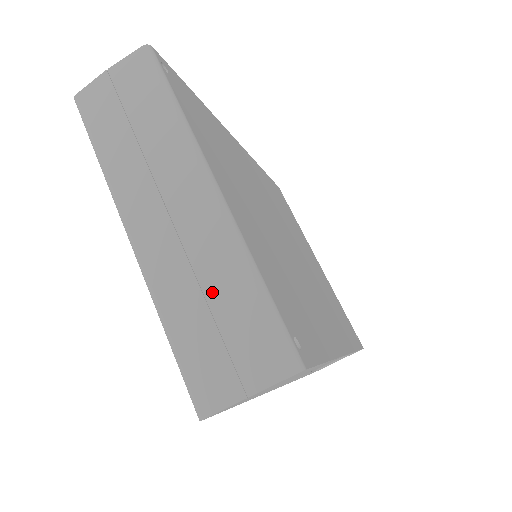
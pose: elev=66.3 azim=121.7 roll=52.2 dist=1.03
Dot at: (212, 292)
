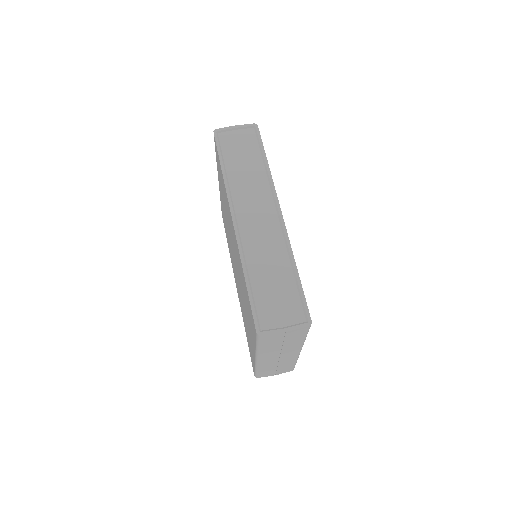
Dot at: occluded
